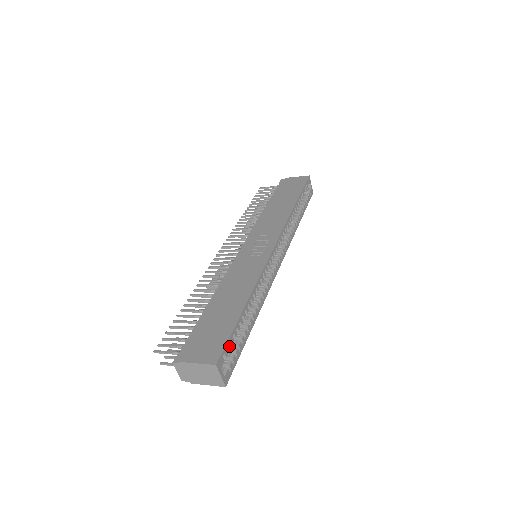
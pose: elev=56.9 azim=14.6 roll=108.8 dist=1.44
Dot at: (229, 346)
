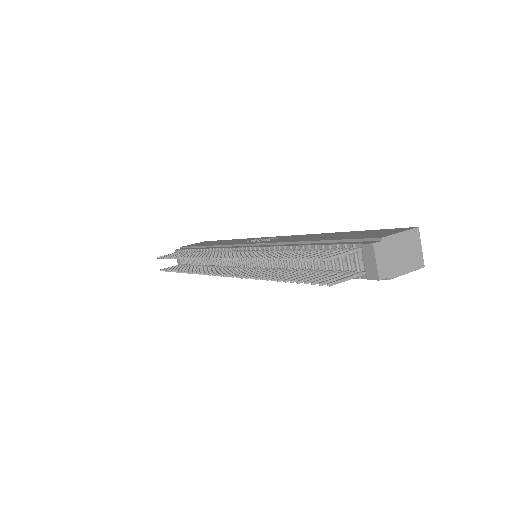
Dot at: occluded
